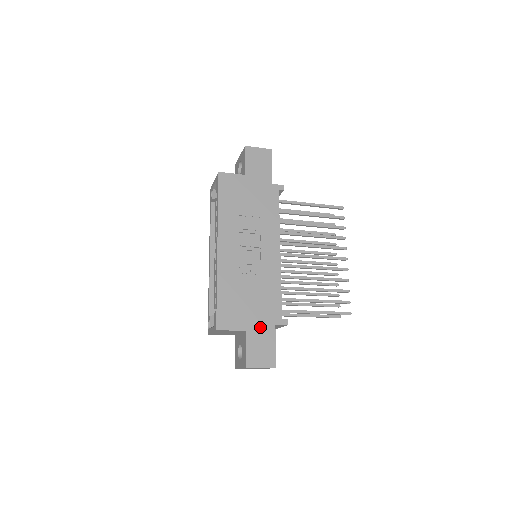
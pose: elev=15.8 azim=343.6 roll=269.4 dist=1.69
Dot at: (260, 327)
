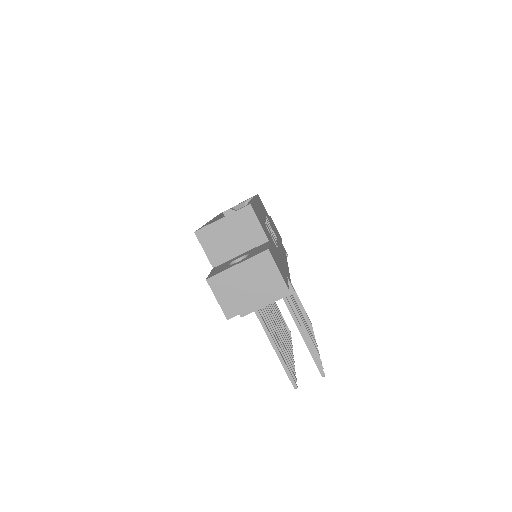
Dot at: (278, 258)
